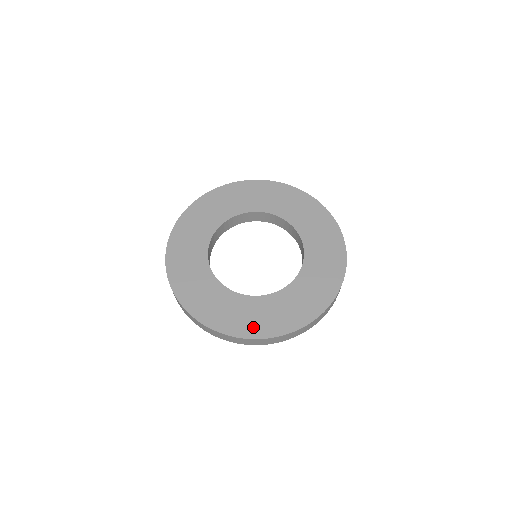
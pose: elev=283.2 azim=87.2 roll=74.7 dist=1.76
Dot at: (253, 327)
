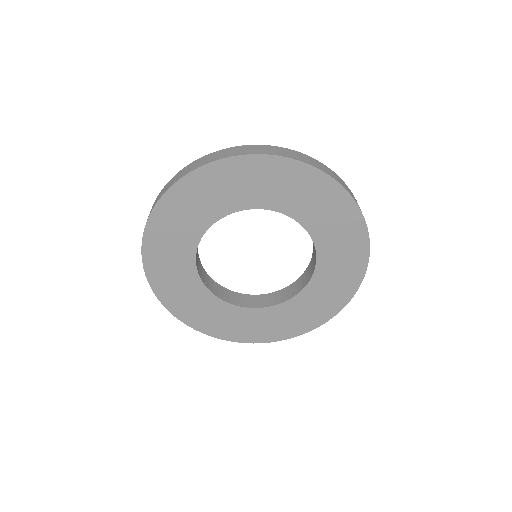
Dot at: (237, 333)
